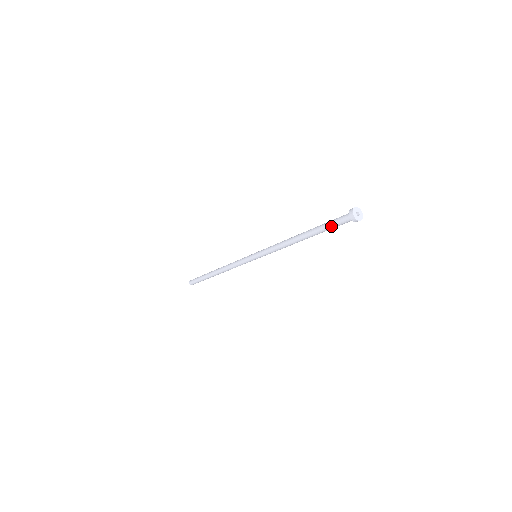
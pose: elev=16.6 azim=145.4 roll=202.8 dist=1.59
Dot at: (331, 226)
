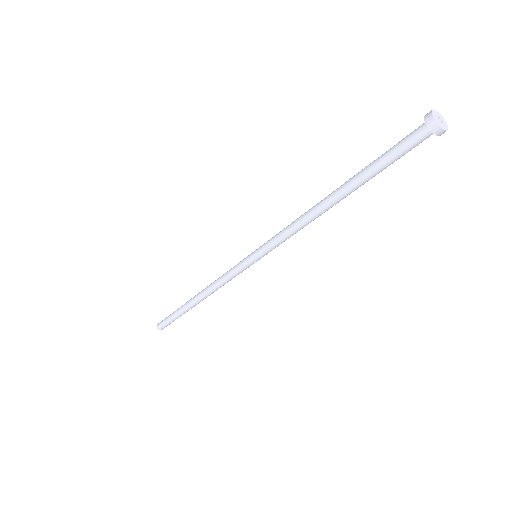
Dot at: (387, 154)
